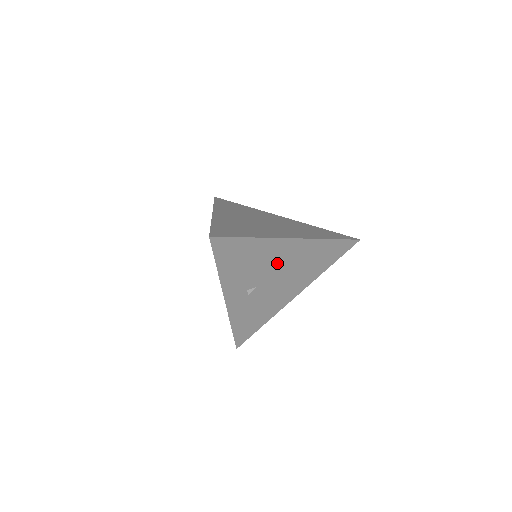
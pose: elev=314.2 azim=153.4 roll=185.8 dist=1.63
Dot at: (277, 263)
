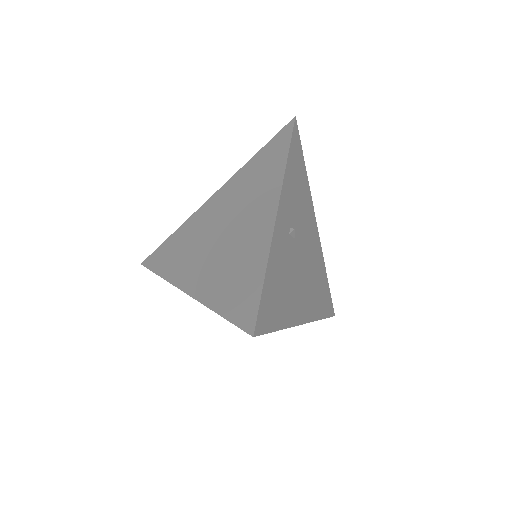
Dot at: (307, 235)
